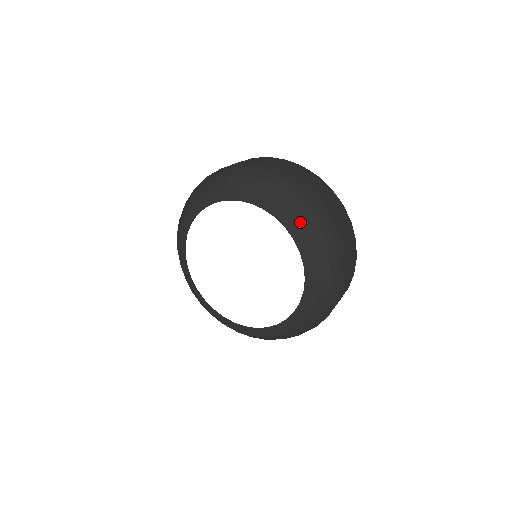
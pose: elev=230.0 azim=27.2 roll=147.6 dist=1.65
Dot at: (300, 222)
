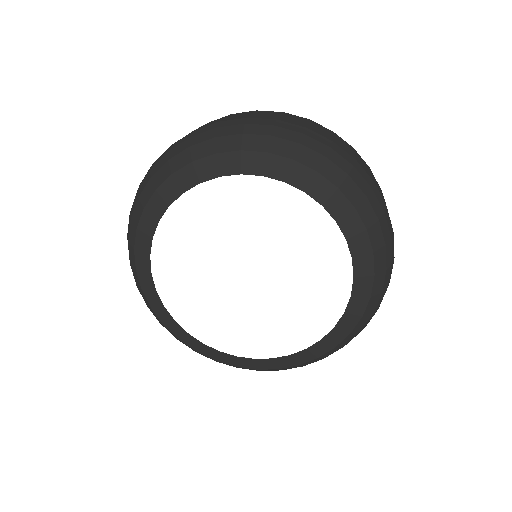
Dot at: (374, 261)
